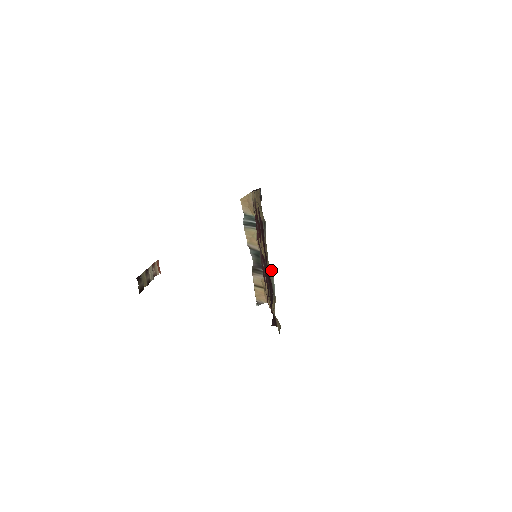
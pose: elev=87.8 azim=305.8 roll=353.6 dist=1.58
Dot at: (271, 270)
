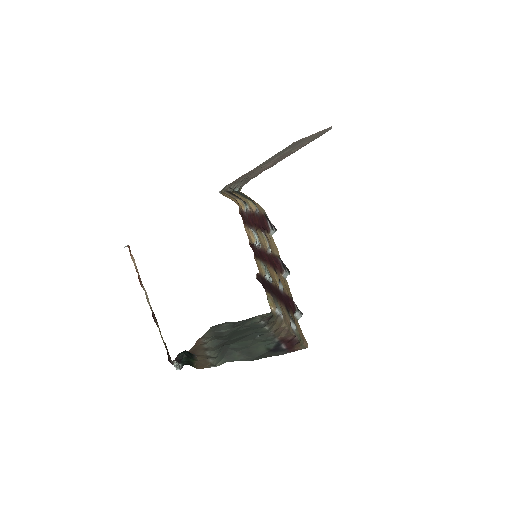
Dot at: occluded
